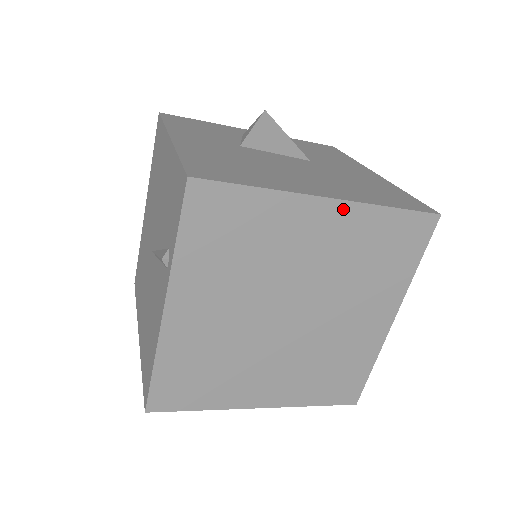
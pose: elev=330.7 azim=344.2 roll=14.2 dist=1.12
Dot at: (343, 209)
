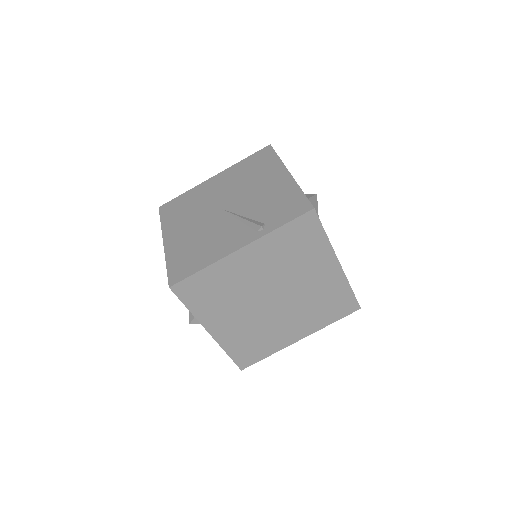
Dot at: (339, 273)
